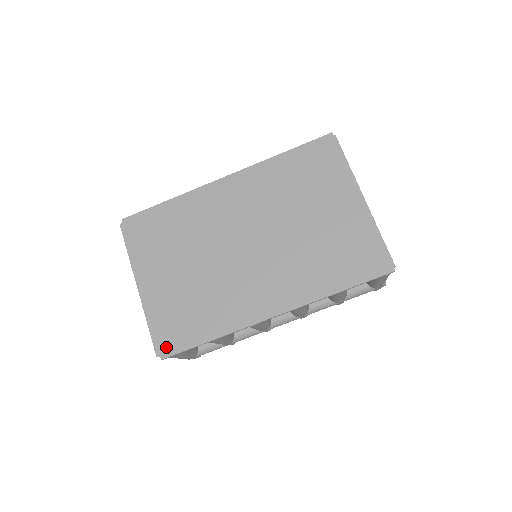
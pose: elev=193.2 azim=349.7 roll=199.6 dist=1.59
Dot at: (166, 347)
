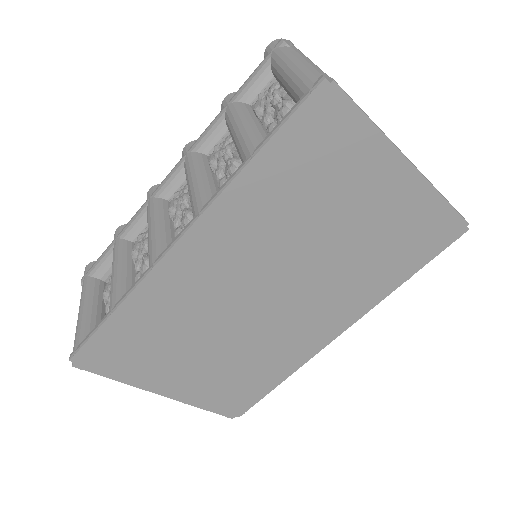
Dot at: (237, 410)
